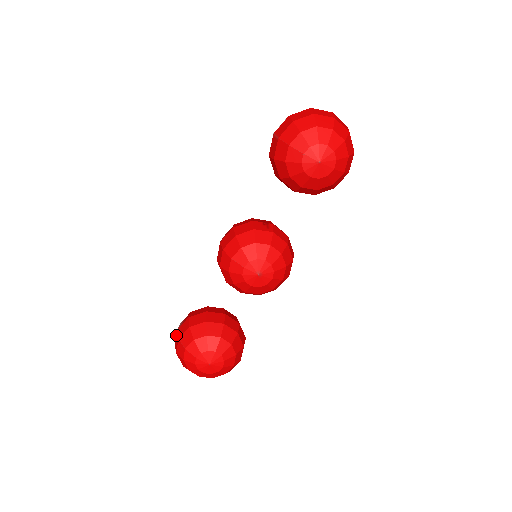
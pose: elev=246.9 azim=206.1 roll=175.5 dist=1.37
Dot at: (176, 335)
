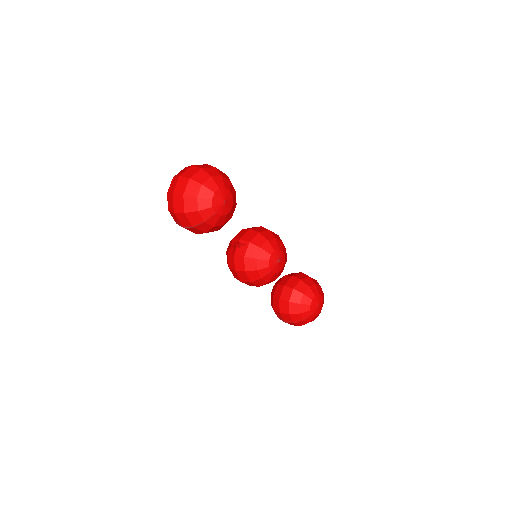
Dot at: occluded
